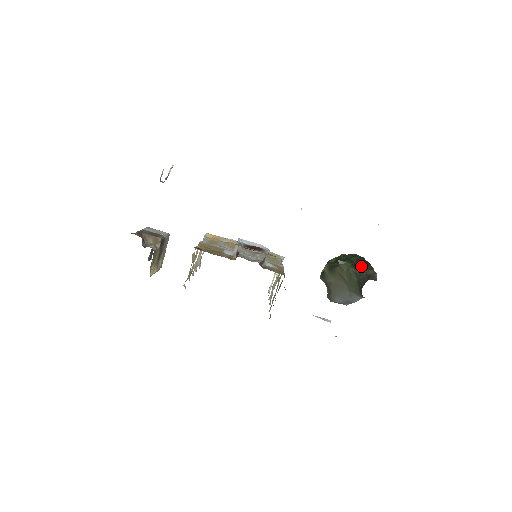
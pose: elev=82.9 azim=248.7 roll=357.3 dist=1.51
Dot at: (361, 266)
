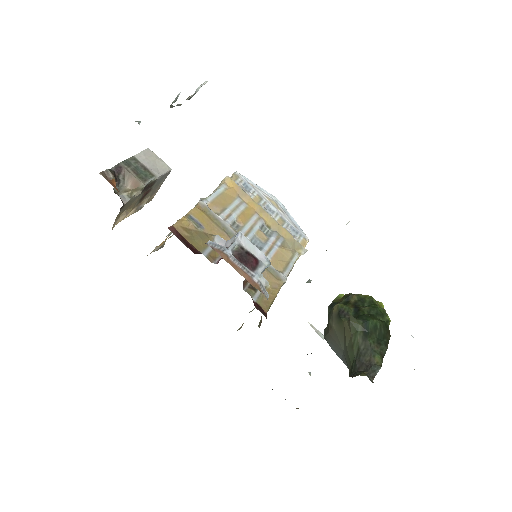
Dot at: (372, 341)
